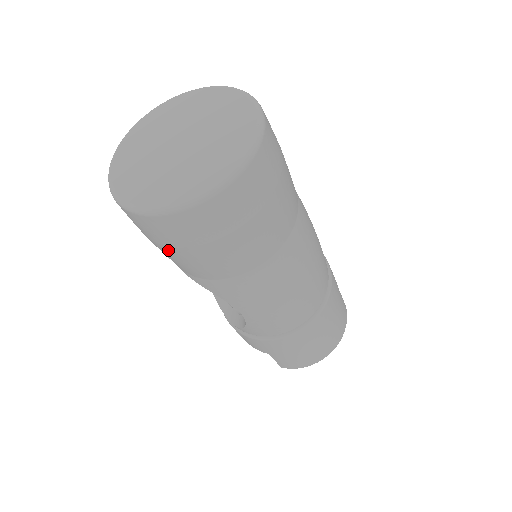
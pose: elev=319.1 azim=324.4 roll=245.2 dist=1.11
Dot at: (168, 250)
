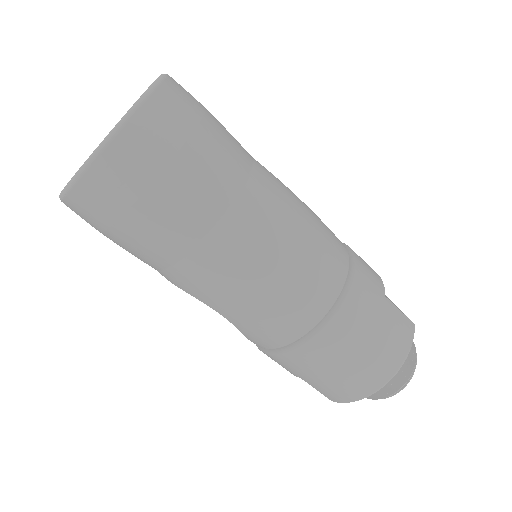
Dot at: (109, 238)
